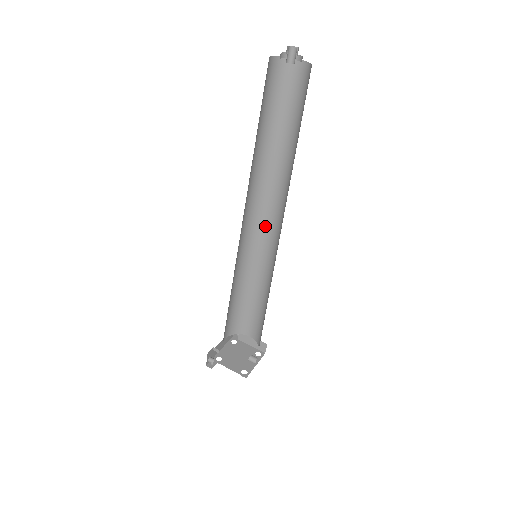
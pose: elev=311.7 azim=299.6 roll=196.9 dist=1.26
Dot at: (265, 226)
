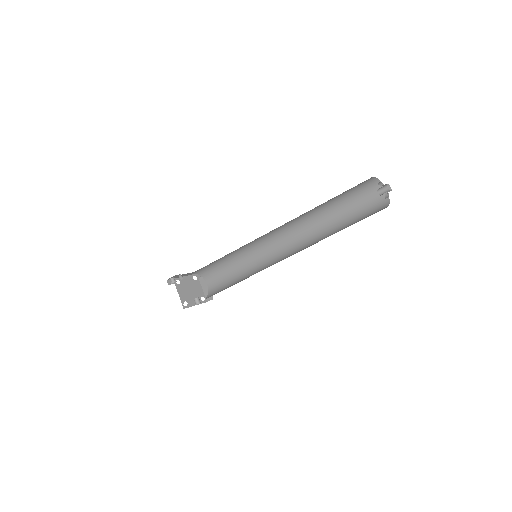
Dot at: (278, 244)
